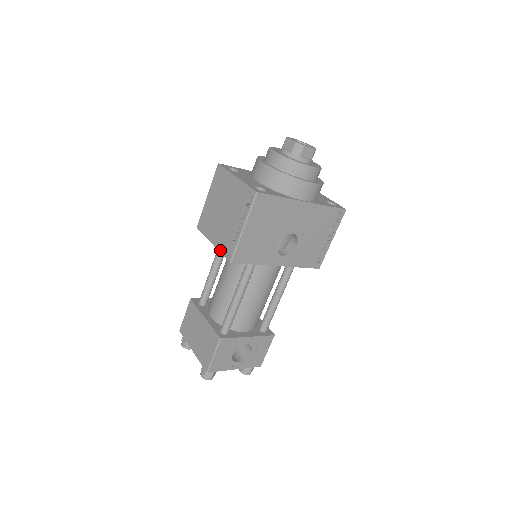
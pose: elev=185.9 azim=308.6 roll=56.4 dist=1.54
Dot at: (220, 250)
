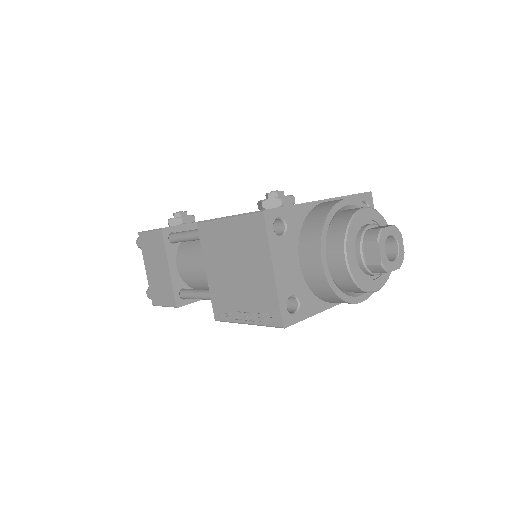
Dot at: (211, 294)
